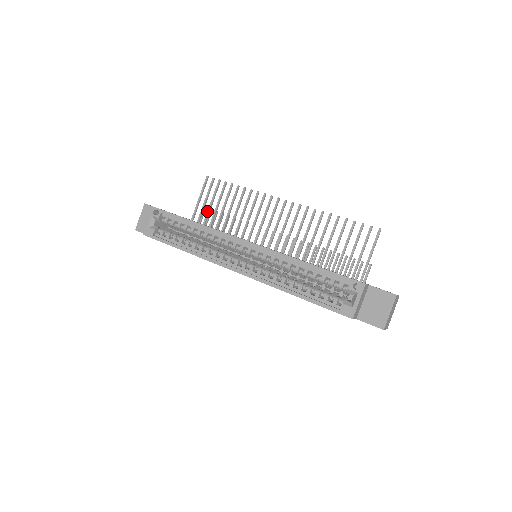
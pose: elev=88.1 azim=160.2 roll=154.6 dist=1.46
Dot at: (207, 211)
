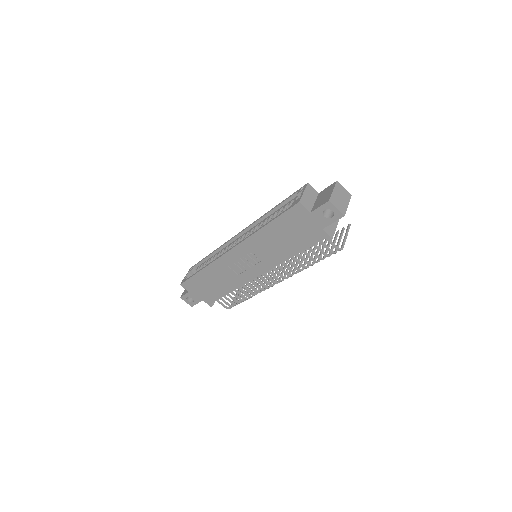
Dot at: occluded
